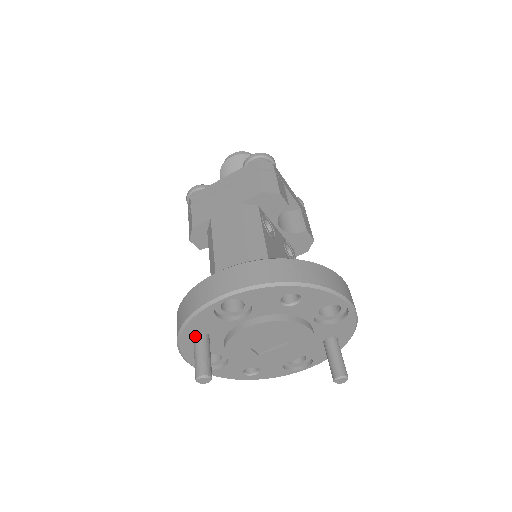
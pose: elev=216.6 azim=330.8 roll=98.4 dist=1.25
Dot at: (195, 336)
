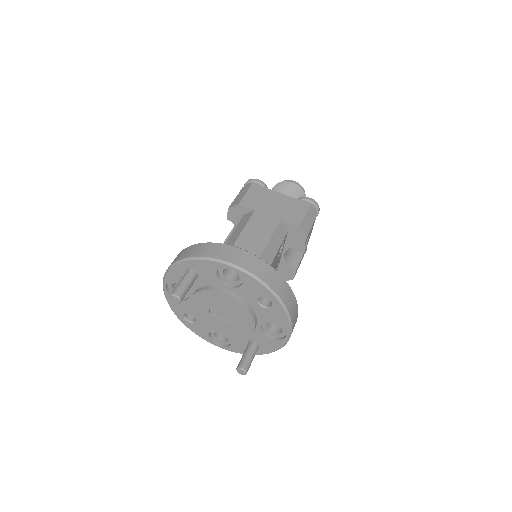
Dot at: (191, 269)
